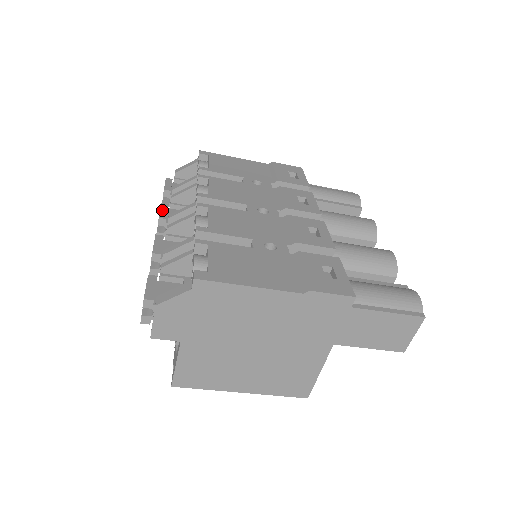
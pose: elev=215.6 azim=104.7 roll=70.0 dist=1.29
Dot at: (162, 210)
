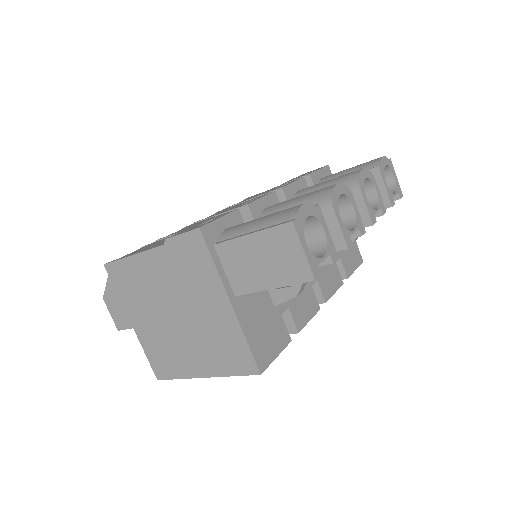
Dot at: occluded
